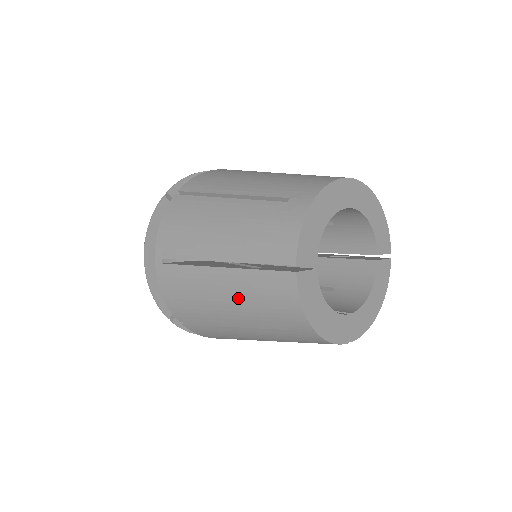
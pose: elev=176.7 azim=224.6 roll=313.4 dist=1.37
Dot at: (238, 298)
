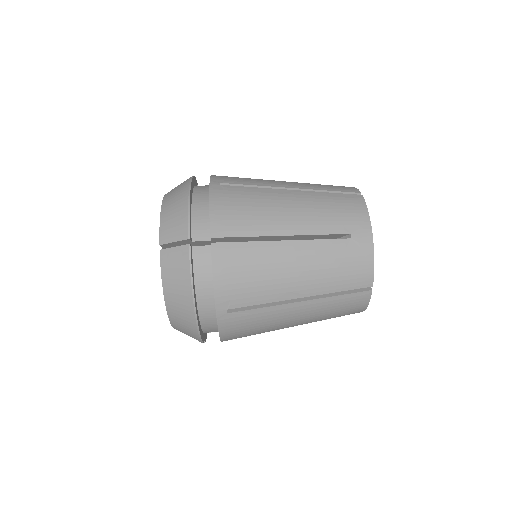
Dot at: (312, 315)
